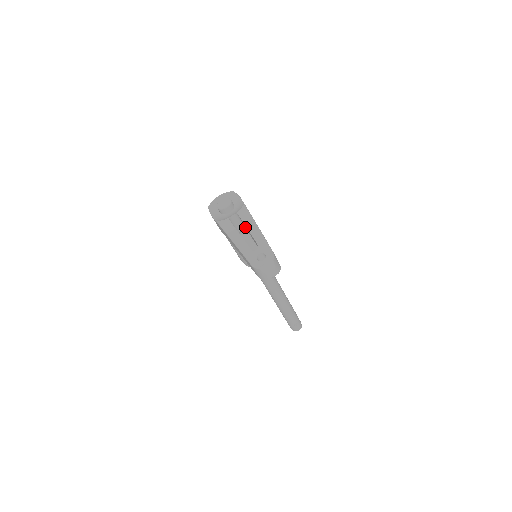
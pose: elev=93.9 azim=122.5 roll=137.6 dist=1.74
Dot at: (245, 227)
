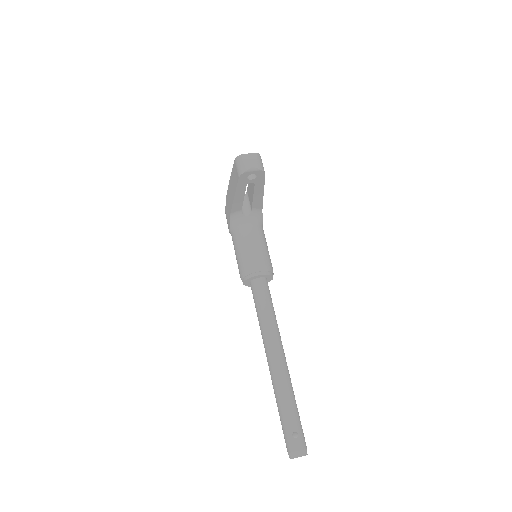
Dot at: (251, 206)
